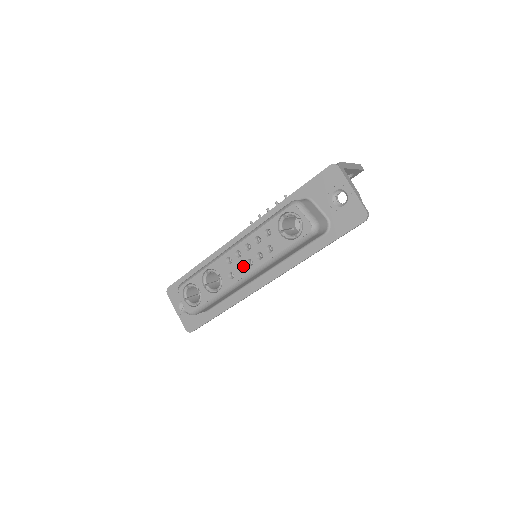
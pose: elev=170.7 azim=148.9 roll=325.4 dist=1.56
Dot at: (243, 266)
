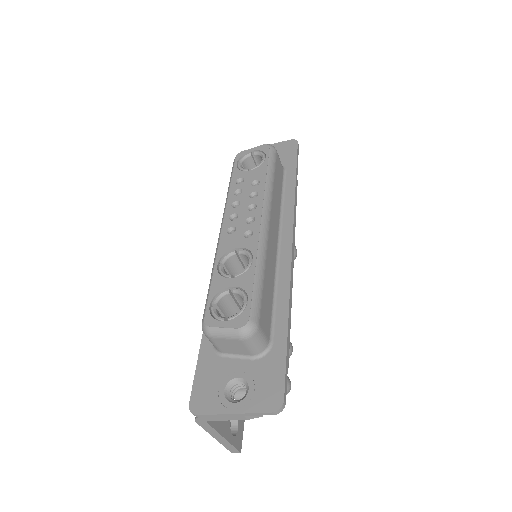
Dot at: (249, 216)
